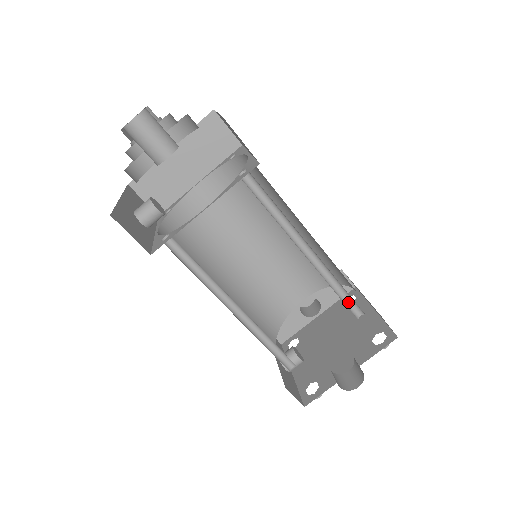
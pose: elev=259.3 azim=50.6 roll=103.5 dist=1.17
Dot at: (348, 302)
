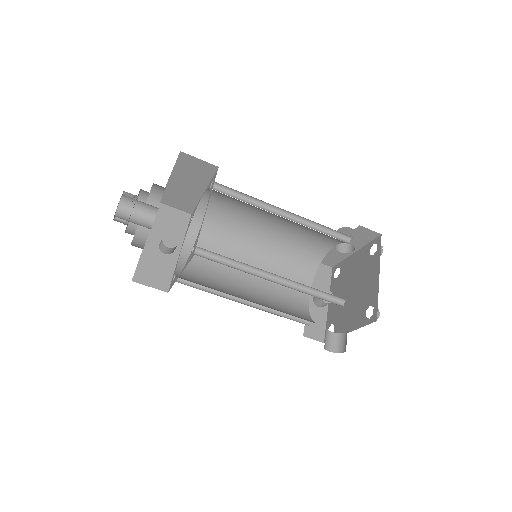
Dot at: (330, 295)
